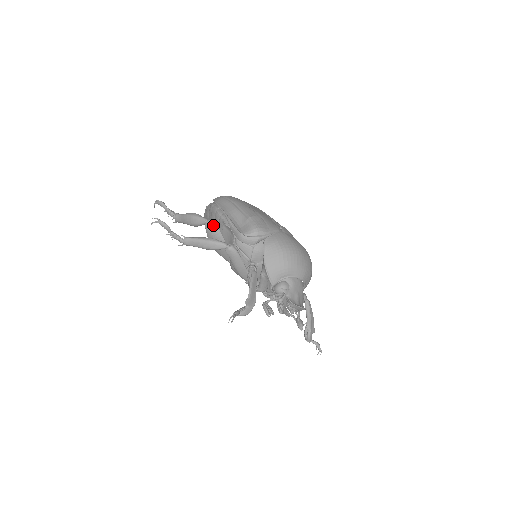
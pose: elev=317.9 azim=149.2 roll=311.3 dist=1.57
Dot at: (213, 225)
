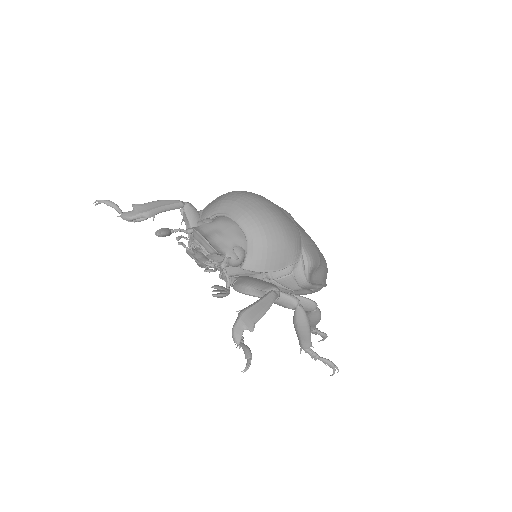
Dot at: occluded
